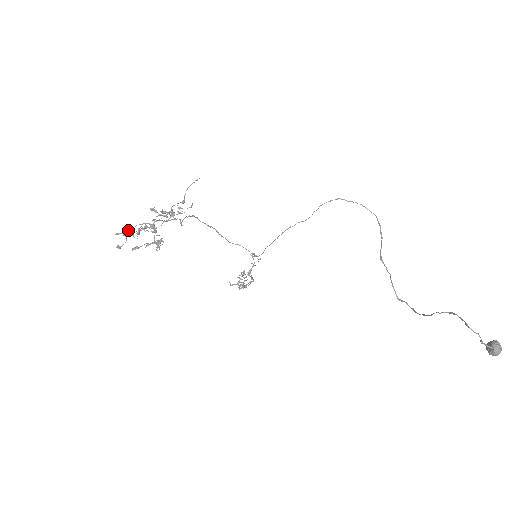
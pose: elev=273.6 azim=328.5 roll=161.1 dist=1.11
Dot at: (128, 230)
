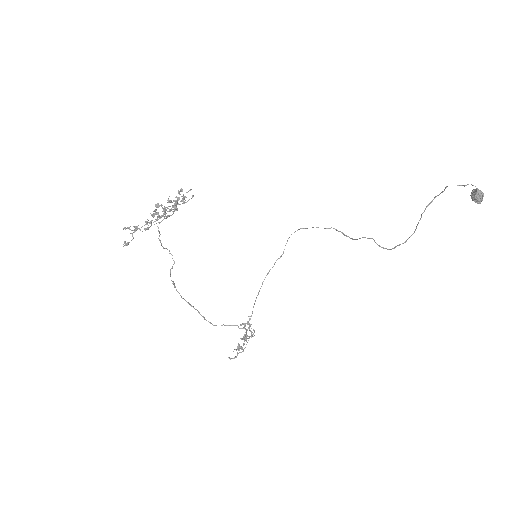
Dot at: (134, 230)
